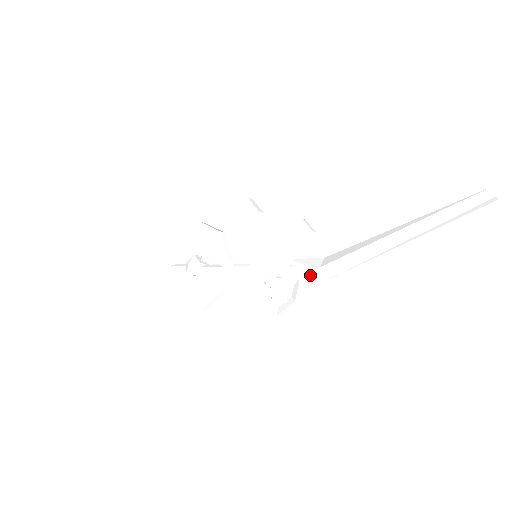
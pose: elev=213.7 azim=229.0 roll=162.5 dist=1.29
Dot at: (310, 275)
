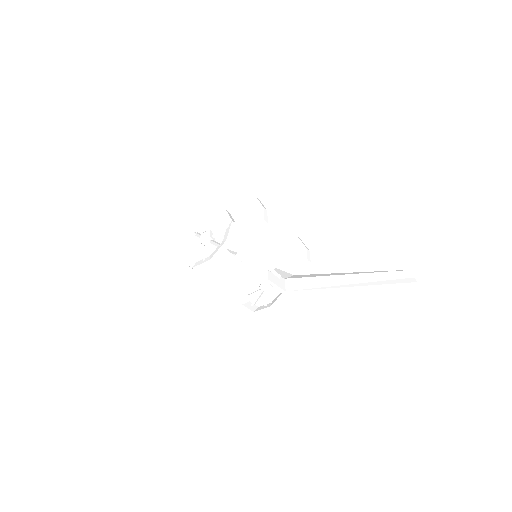
Dot at: (278, 283)
